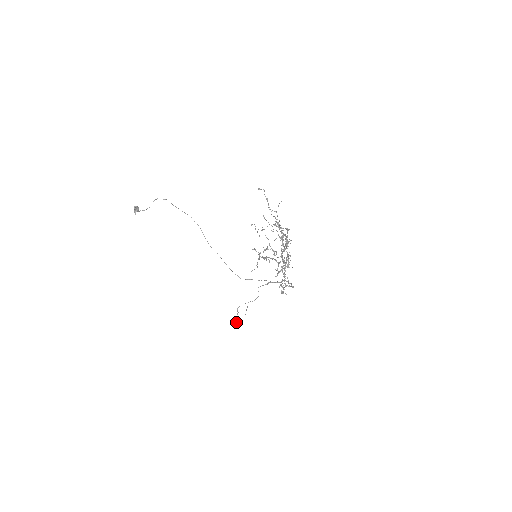
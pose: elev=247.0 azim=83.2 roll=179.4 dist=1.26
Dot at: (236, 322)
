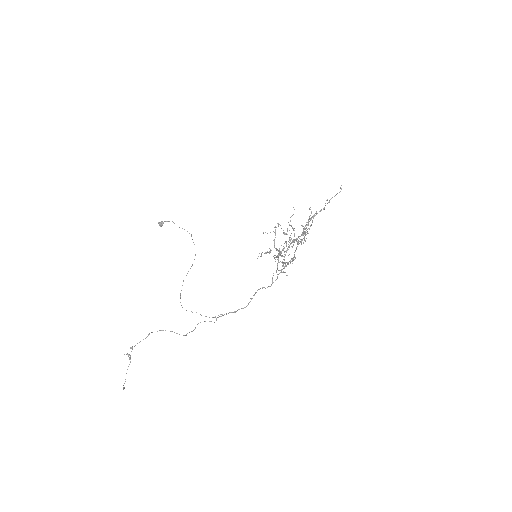
Dot at: (124, 354)
